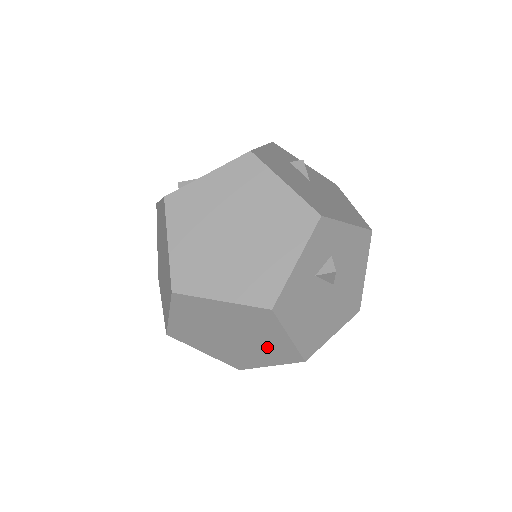
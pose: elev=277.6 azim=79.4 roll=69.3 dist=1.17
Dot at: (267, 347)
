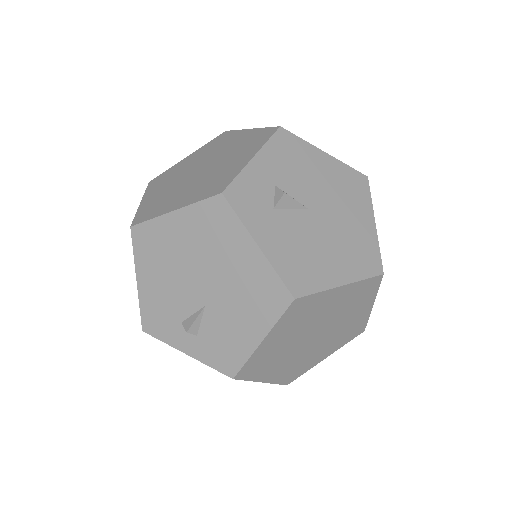
Dot at: occluded
